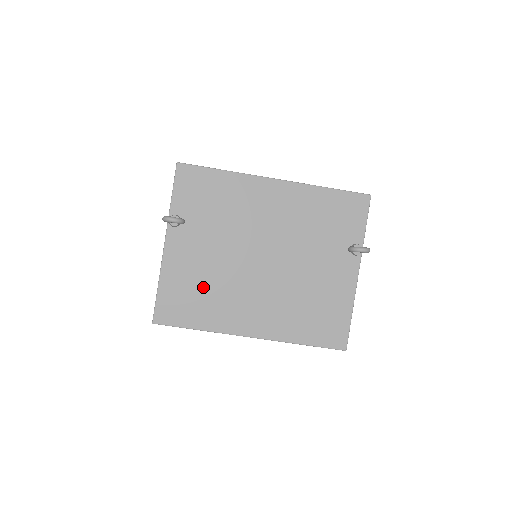
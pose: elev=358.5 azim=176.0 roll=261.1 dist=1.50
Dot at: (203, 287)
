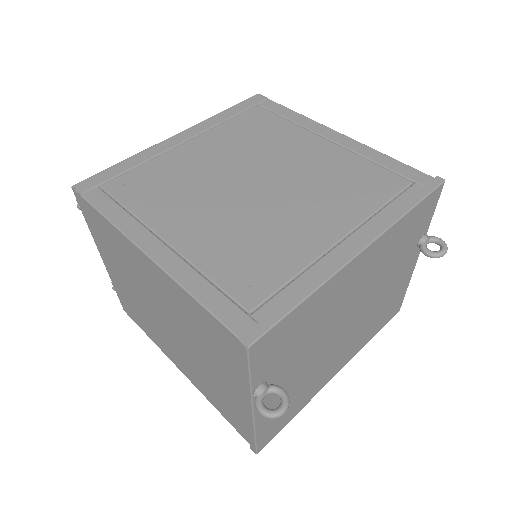
Dot at: (296, 394)
